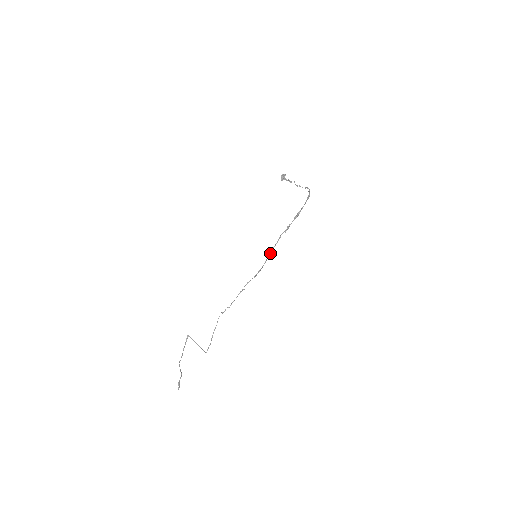
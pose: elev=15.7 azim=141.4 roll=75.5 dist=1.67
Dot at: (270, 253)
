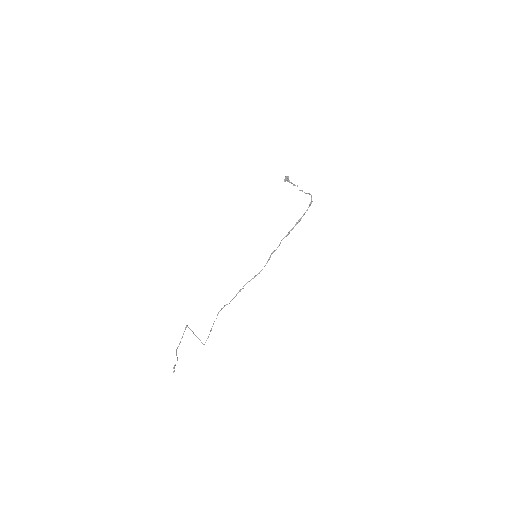
Dot at: occluded
